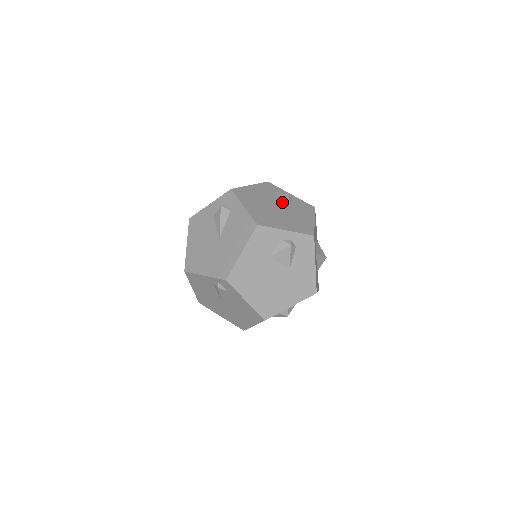
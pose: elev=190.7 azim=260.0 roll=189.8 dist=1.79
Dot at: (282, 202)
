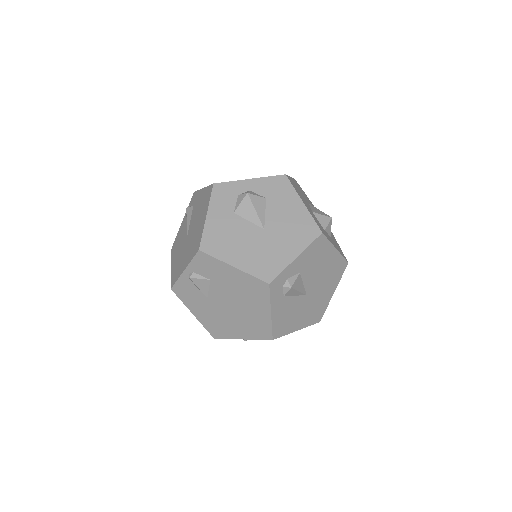
Dot at: occluded
